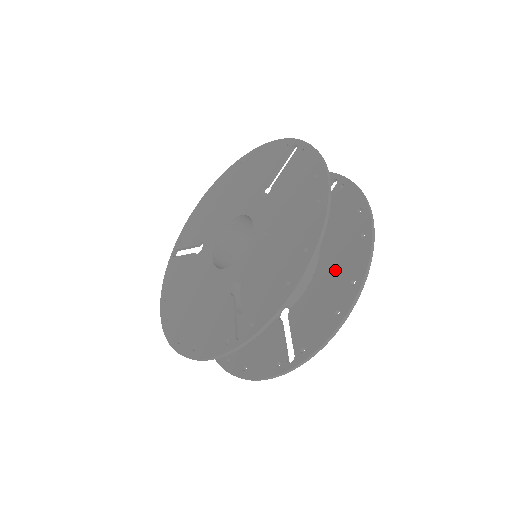
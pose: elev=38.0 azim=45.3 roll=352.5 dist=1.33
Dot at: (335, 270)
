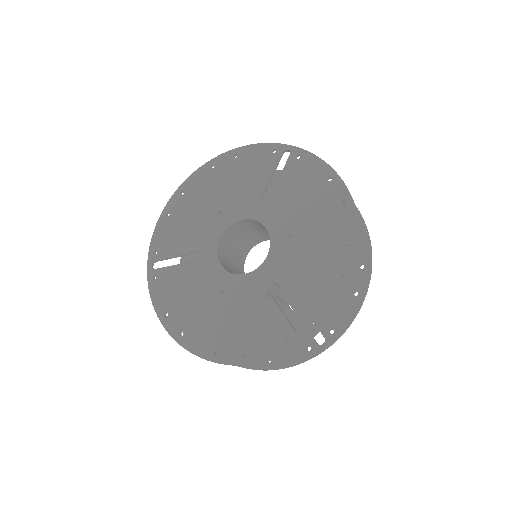
Dot at: occluded
